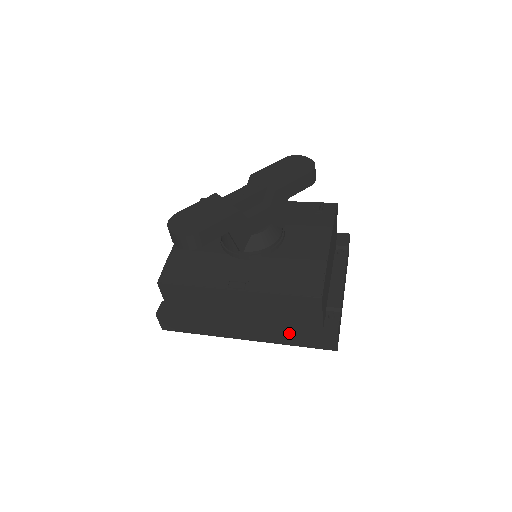
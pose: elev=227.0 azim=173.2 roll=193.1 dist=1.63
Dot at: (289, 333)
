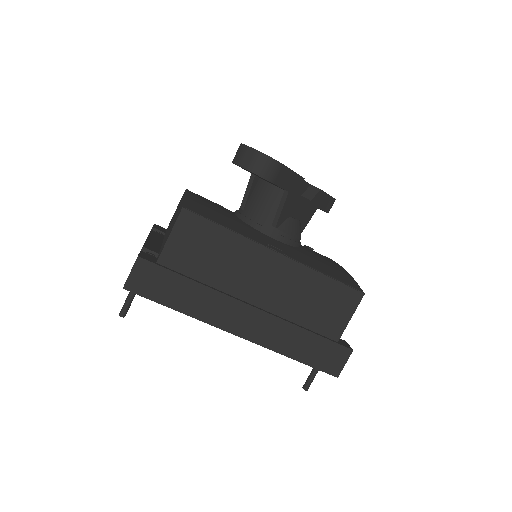
Dot at: (300, 336)
